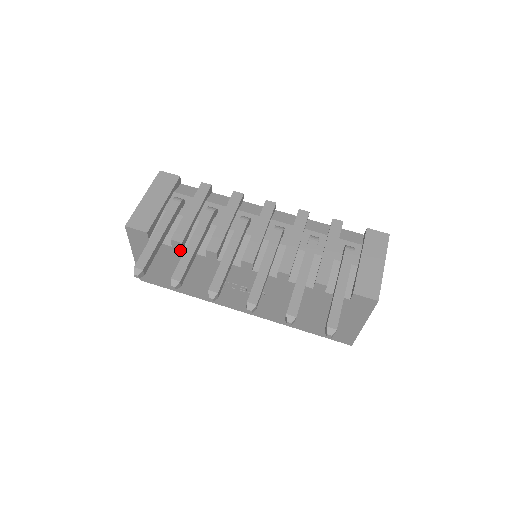
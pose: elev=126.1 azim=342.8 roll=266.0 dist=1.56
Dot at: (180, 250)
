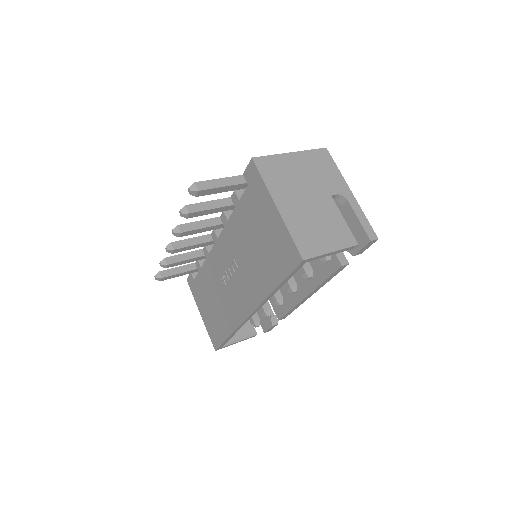
Dot at: (201, 270)
